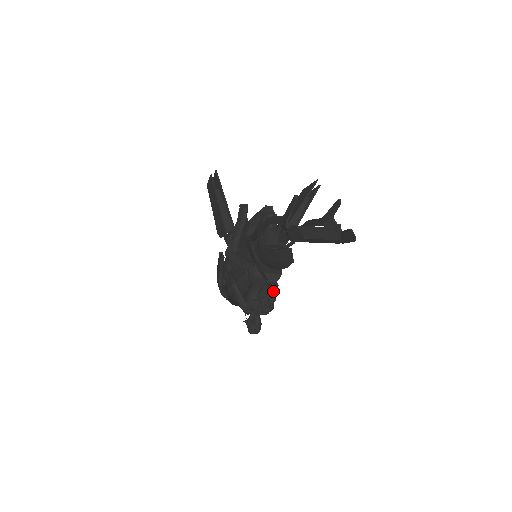
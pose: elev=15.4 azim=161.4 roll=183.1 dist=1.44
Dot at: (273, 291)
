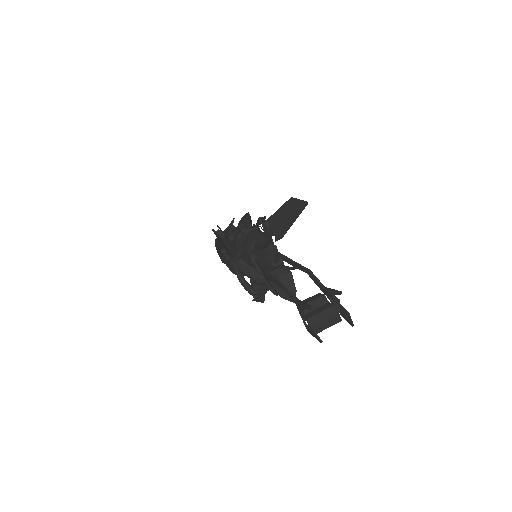
Dot at: occluded
